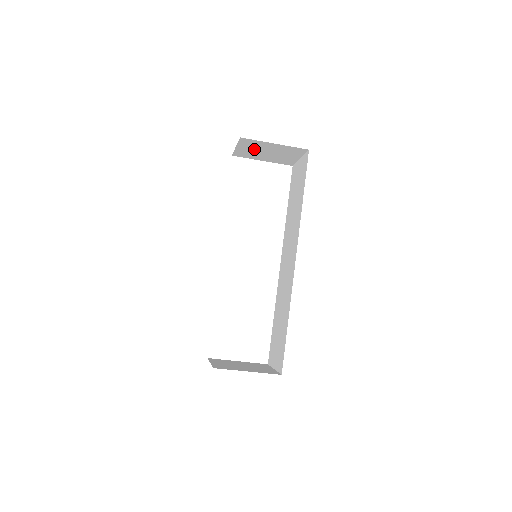
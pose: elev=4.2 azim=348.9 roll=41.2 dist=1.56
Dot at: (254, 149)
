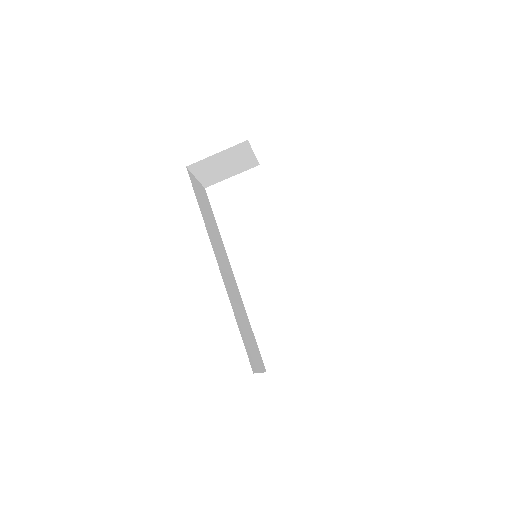
Dot at: (211, 170)
